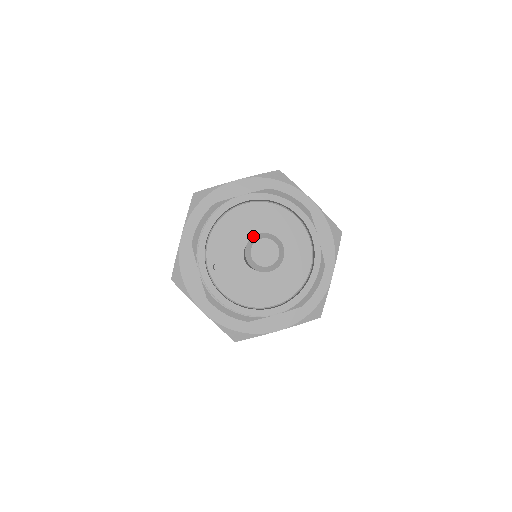
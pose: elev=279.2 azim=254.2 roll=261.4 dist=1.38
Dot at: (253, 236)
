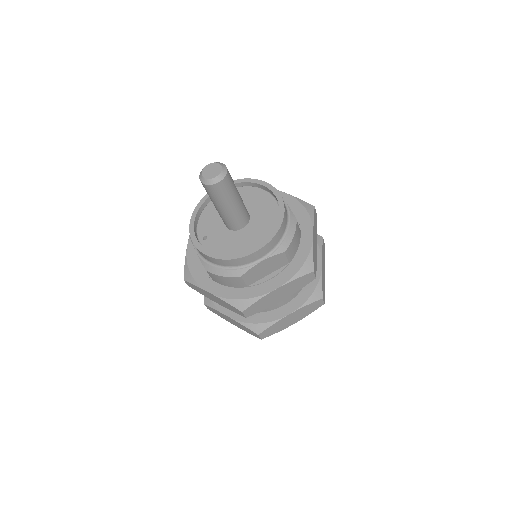
Dot at: (204, 167)
